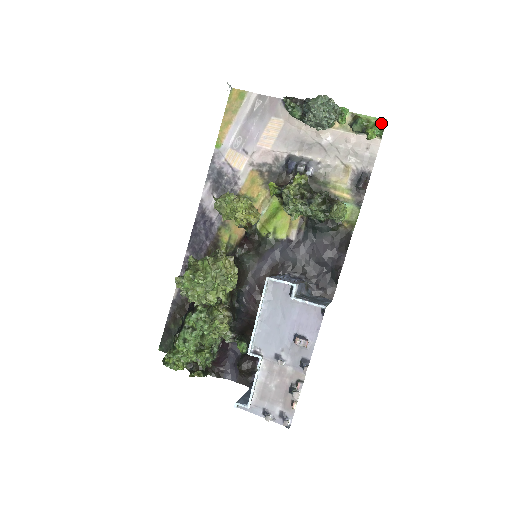
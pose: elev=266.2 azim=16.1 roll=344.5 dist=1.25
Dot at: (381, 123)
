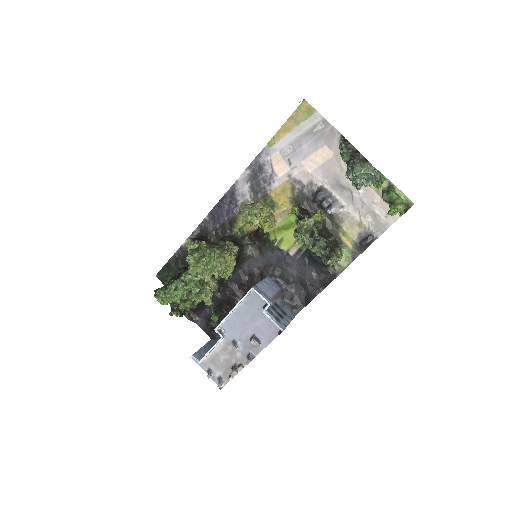
Dot at: (408, 203)
